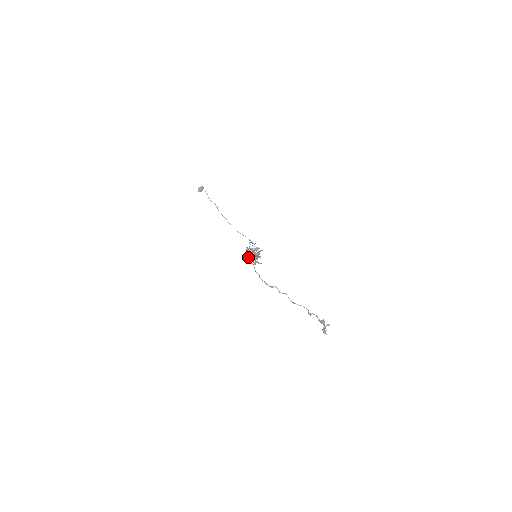
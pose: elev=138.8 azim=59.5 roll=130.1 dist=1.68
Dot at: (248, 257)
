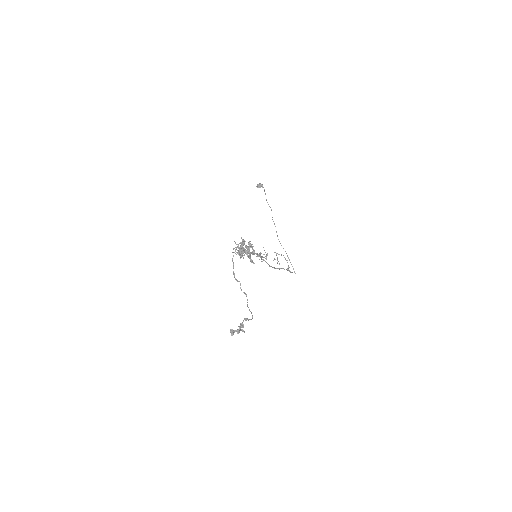
Dot at: occluded
